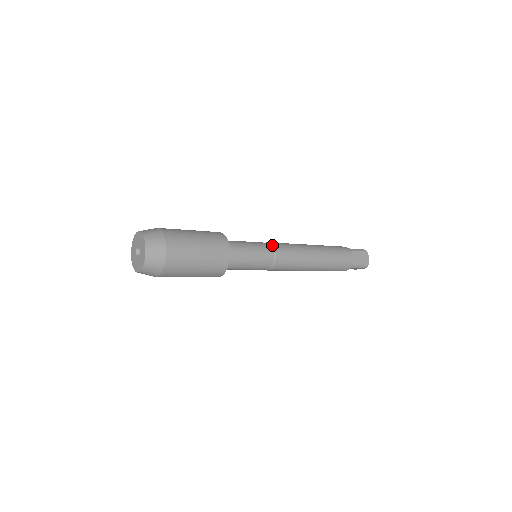
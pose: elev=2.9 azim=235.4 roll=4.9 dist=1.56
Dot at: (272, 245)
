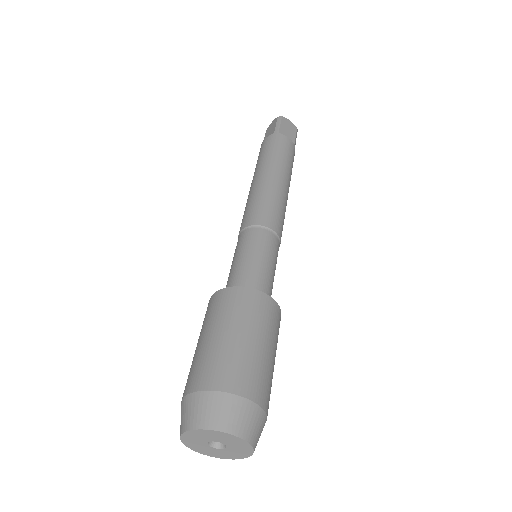
Dot at: (280, 242)
